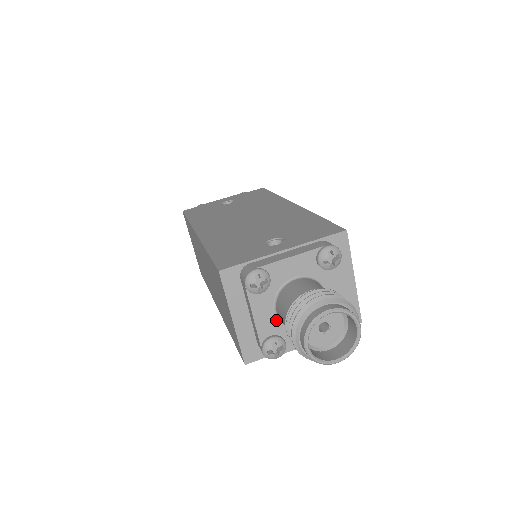
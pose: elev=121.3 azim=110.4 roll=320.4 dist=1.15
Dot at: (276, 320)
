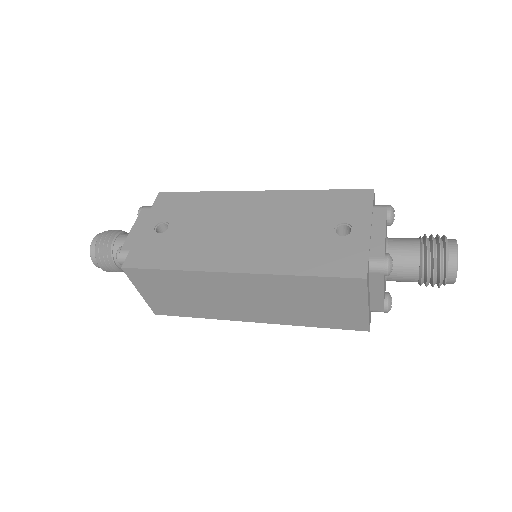
Dot at: occluded
